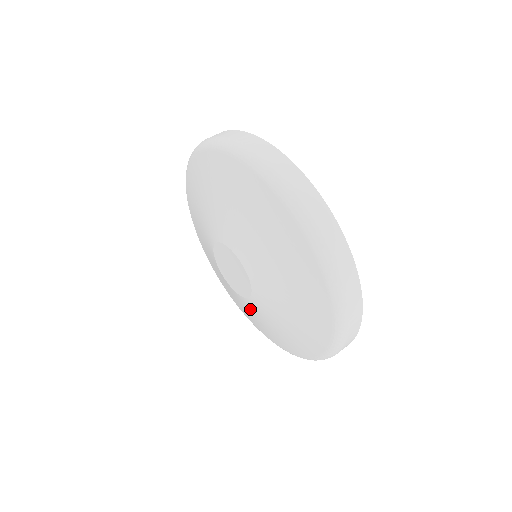
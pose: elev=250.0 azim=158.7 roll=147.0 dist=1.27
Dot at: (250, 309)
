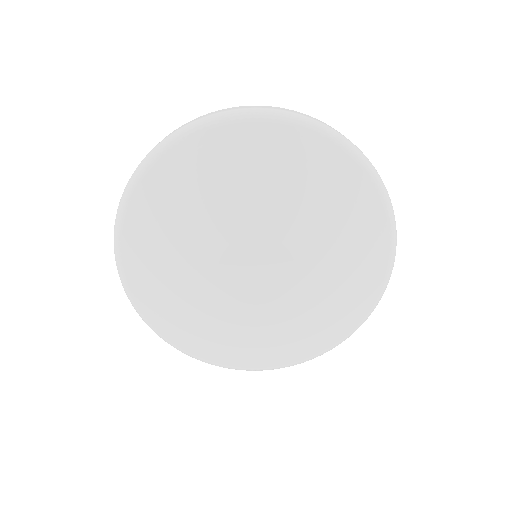
Dot at: (301, 305)
